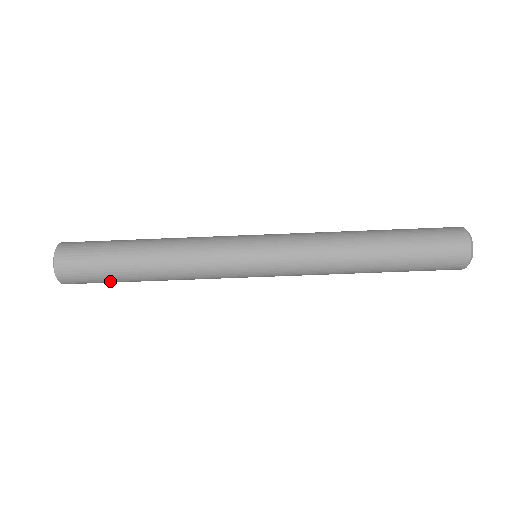
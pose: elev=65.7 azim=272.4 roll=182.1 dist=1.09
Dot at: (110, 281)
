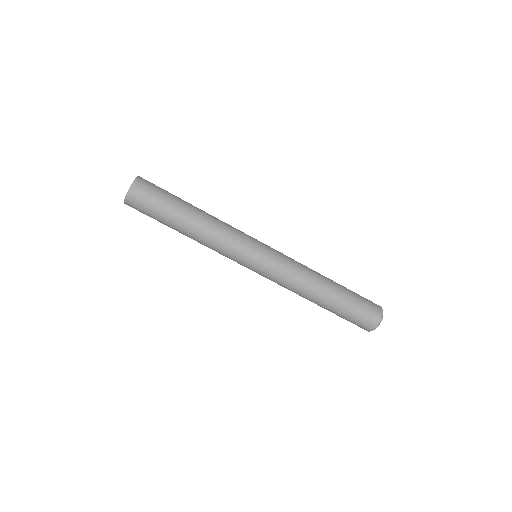
Dot at: (158, 218)
